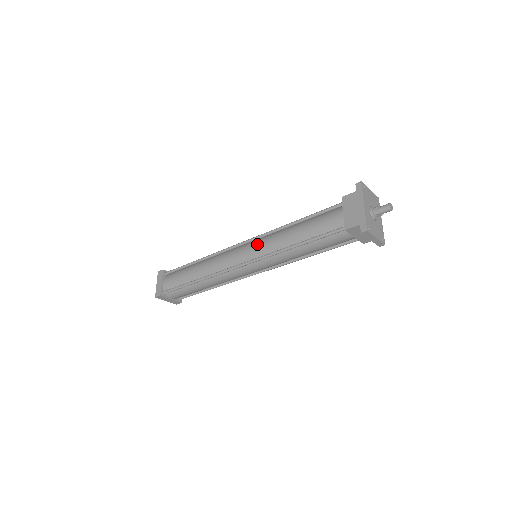
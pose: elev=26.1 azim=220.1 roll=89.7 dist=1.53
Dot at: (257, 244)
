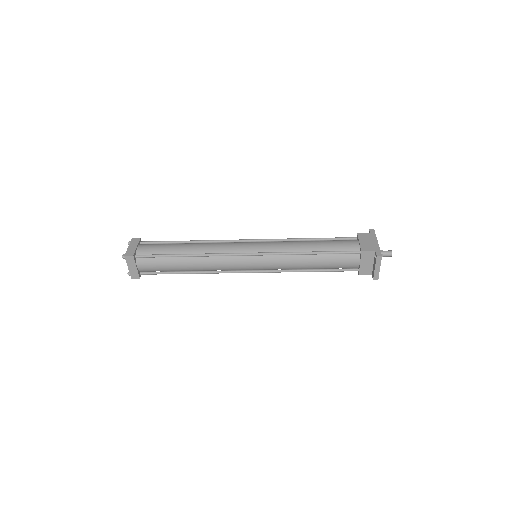
Dot at: (269, 243)
